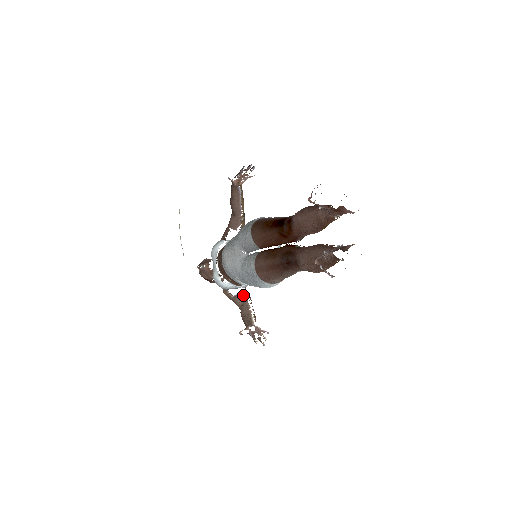
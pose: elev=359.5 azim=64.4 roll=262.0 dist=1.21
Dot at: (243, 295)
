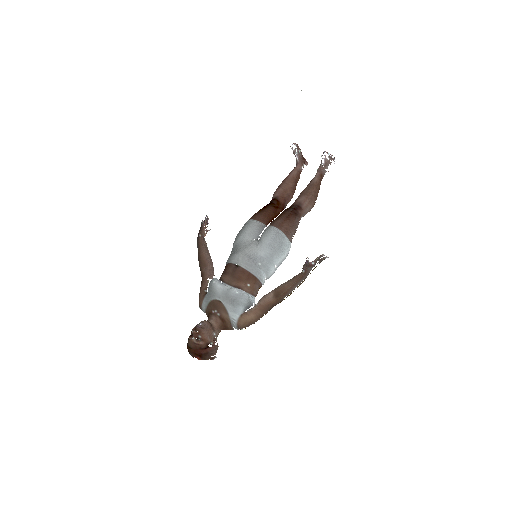
Dot at: (265, 295)
